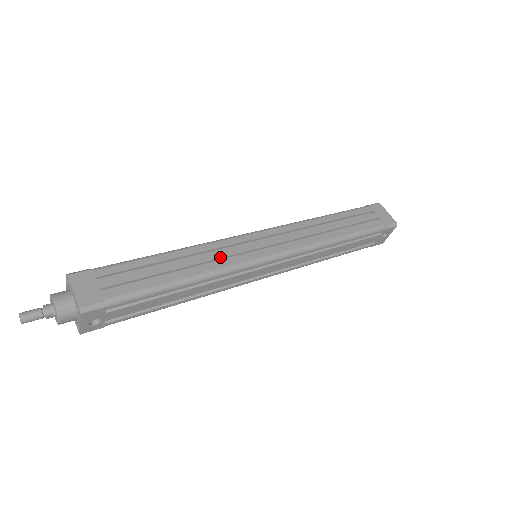
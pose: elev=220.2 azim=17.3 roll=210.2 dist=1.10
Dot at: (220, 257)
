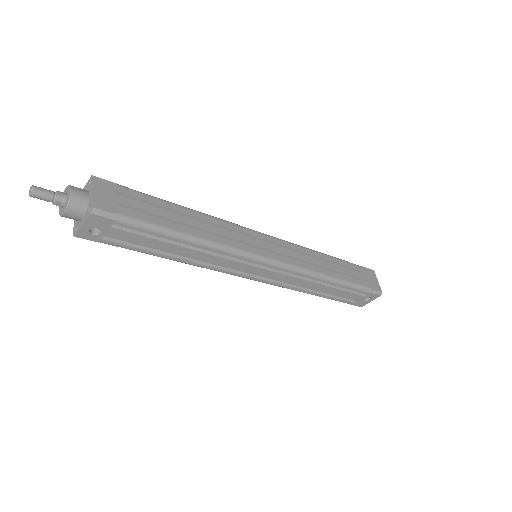
Dot at: (229, 236)
